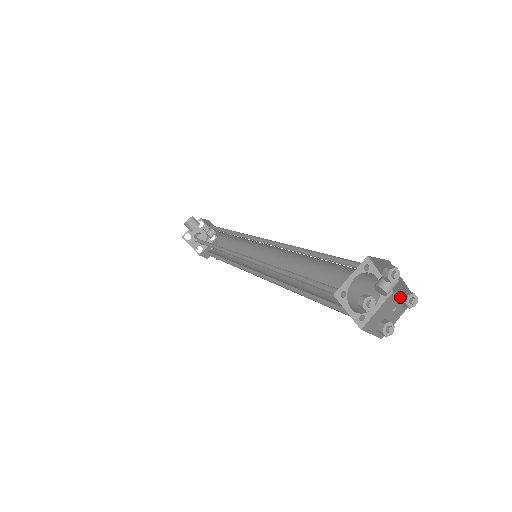
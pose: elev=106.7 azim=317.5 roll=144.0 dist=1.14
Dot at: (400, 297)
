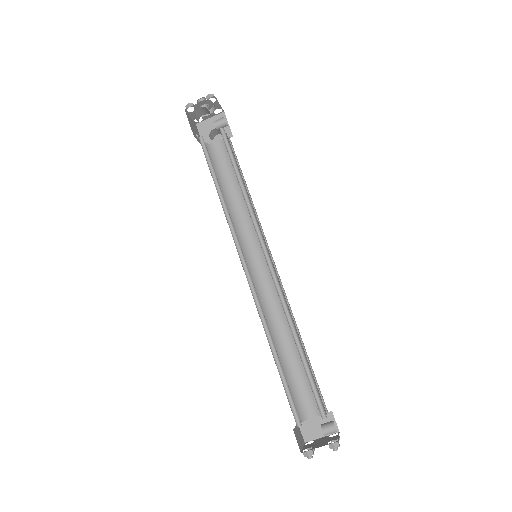
Dot at: occluded
